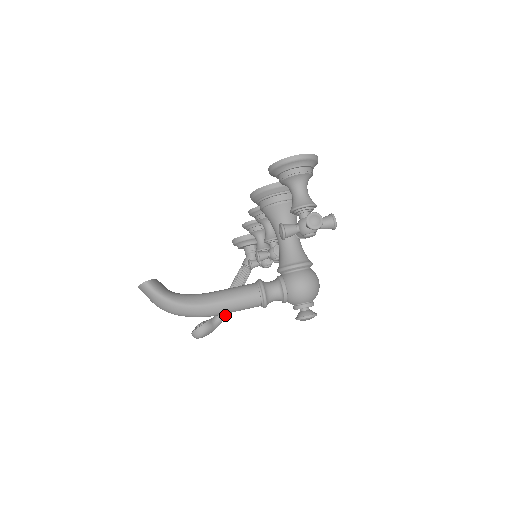
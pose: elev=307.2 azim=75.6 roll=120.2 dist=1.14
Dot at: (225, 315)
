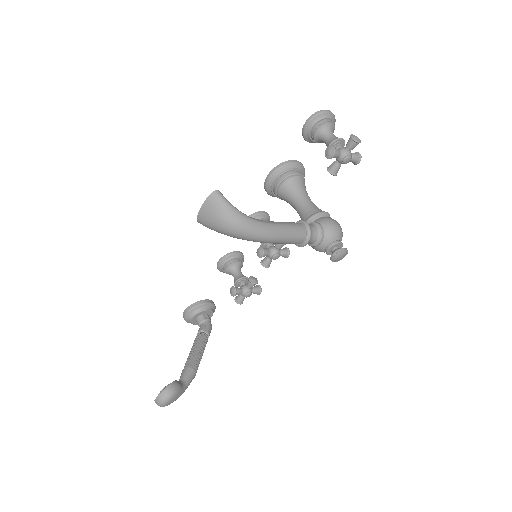
Dot at: (191, 377)
